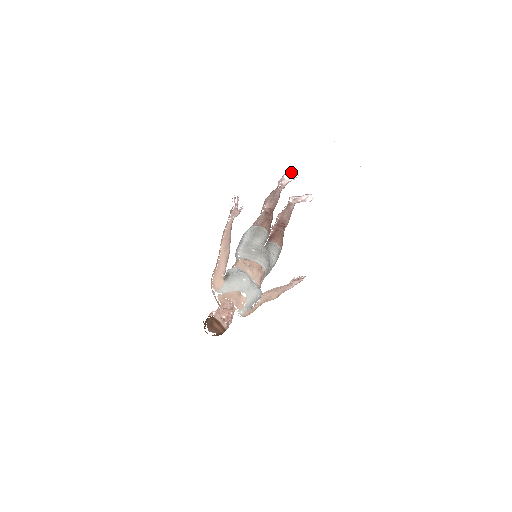
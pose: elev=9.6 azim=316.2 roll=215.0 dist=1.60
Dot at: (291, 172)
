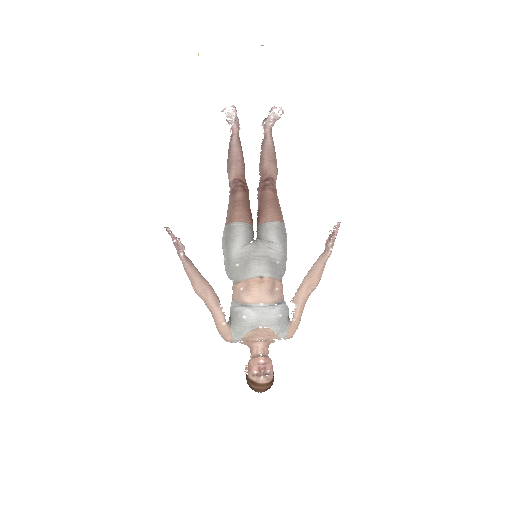
Dot at: occluded
